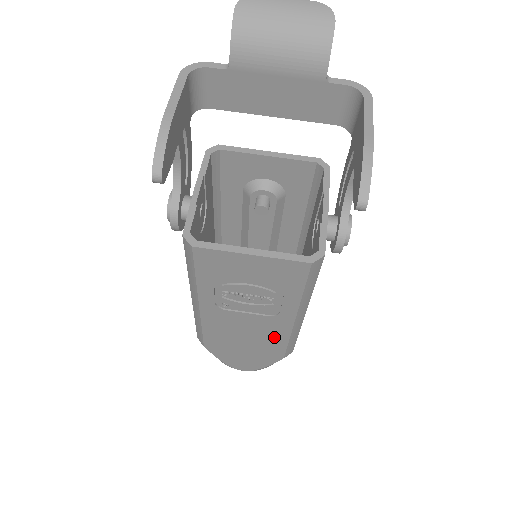
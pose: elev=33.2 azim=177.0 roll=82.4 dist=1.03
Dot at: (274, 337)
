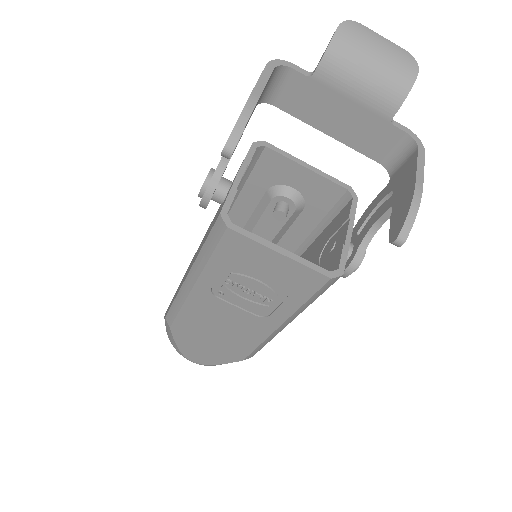
Dot at: (247, 337)
